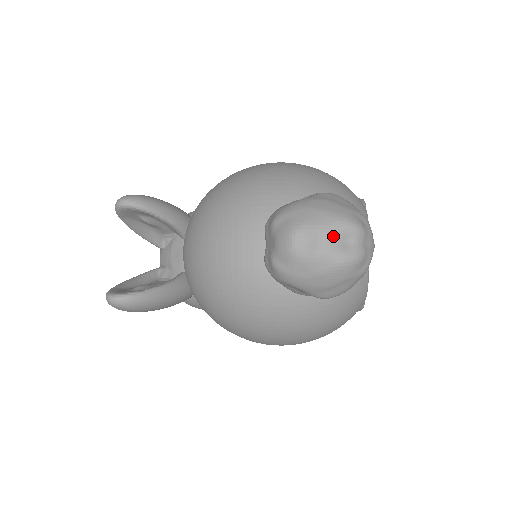
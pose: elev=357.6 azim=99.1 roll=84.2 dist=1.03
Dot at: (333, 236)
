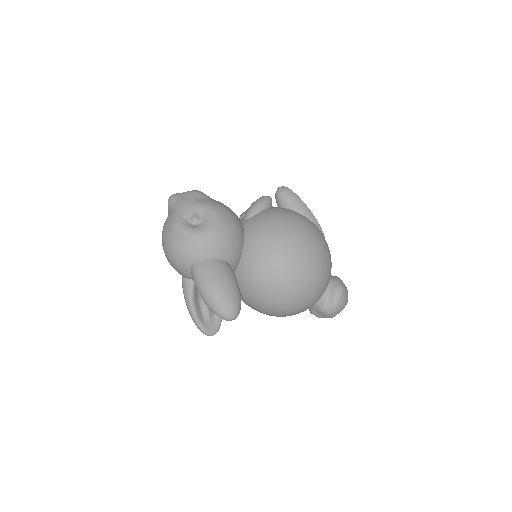
Dot at: occluded
